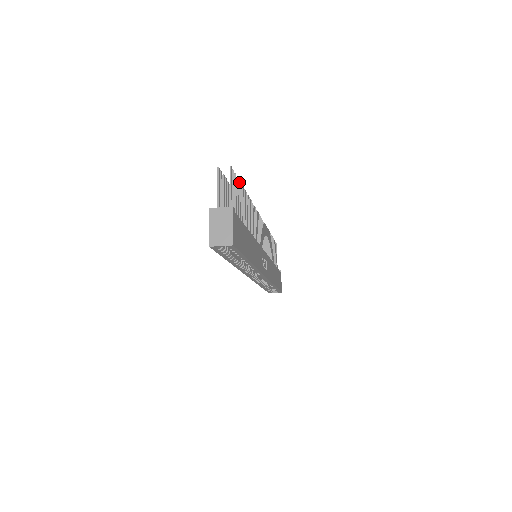
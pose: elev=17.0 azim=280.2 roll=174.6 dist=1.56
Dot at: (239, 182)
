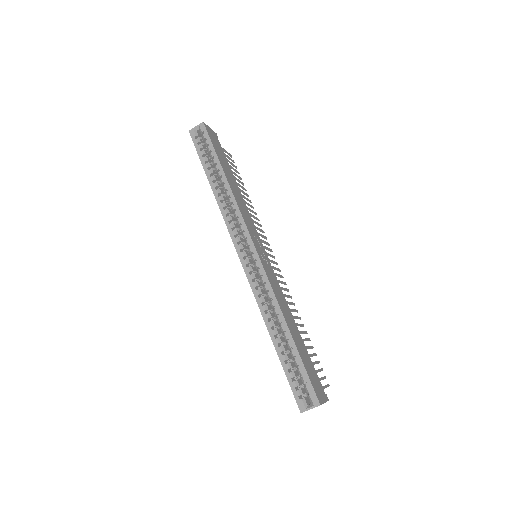
Dot at: (240, 177)
